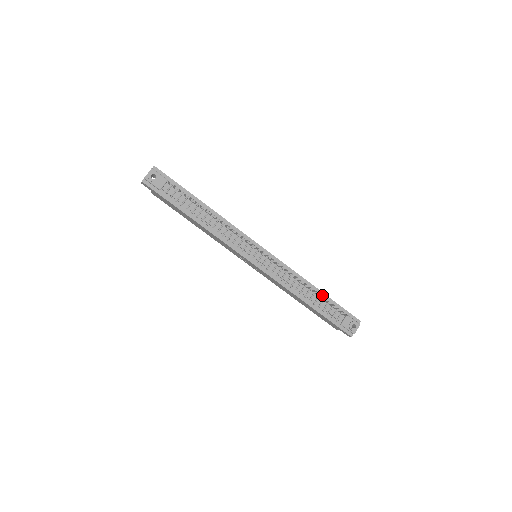
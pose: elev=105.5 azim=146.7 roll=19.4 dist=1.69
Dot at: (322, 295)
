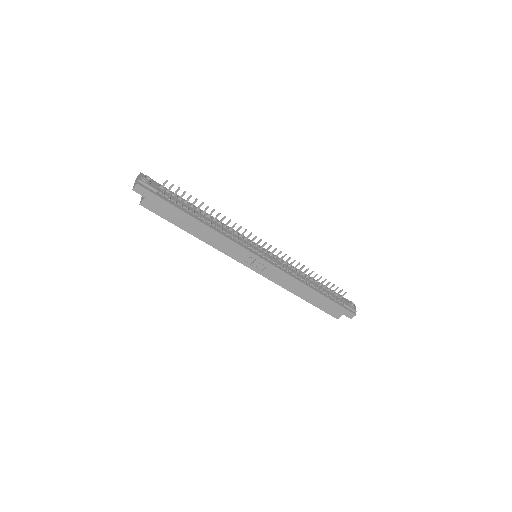
Dot at: (318, 283)
